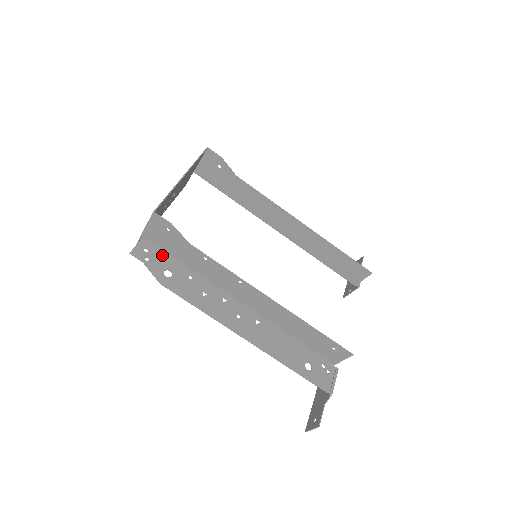
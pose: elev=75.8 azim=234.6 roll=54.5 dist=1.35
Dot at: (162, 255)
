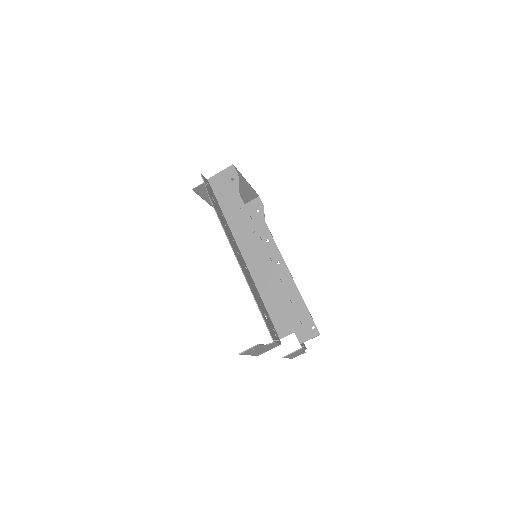
Dot at: (213, 194)
